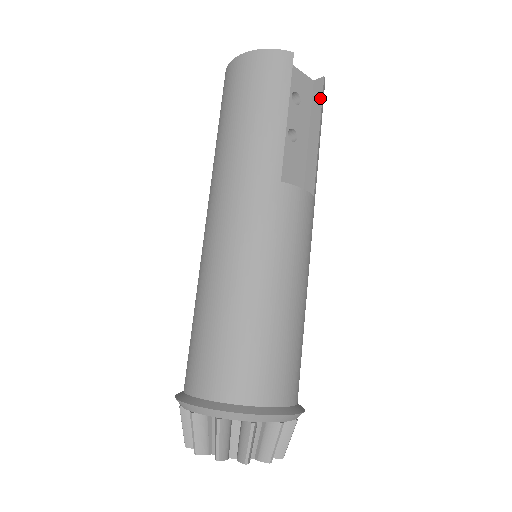
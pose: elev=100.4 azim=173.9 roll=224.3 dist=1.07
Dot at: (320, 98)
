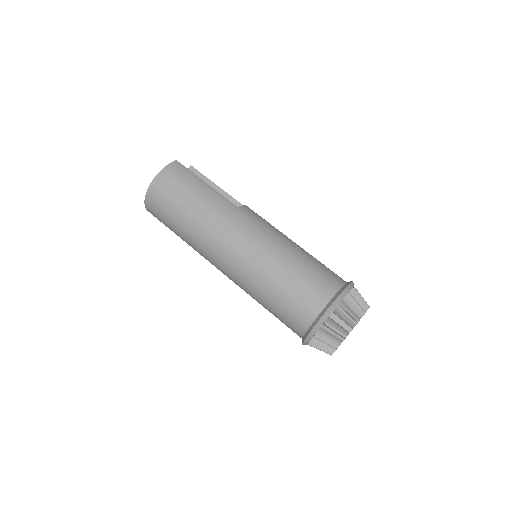
Dot at: (200, 174)
